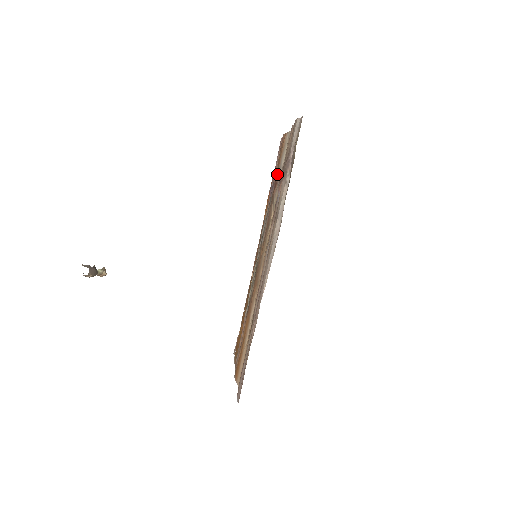
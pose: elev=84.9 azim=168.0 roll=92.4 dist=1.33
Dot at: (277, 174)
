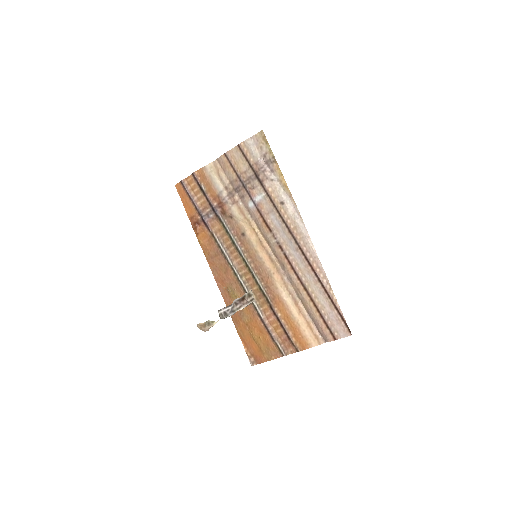
Dot at: (219, 197)
